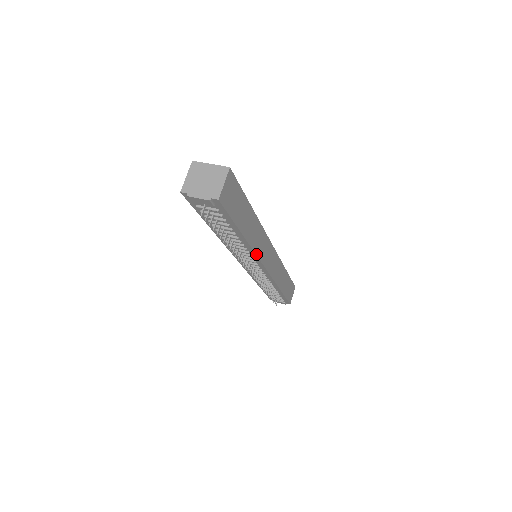
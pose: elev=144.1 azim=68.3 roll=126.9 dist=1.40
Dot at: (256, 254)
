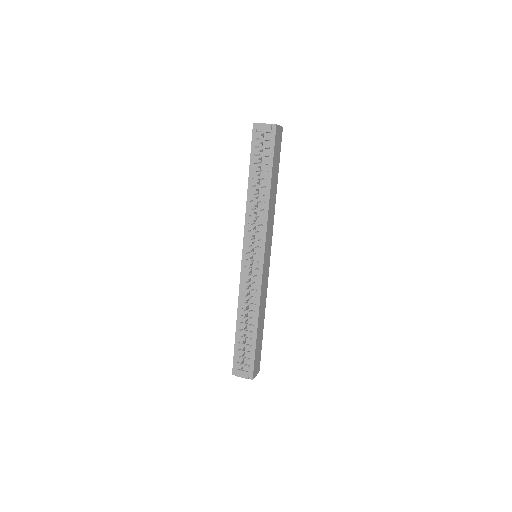
Dot at: (267, 222)
